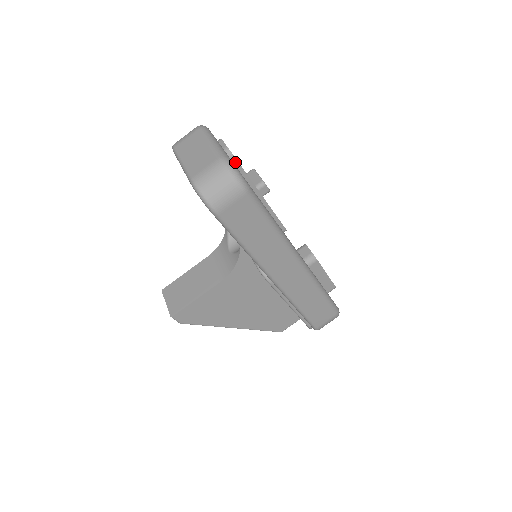
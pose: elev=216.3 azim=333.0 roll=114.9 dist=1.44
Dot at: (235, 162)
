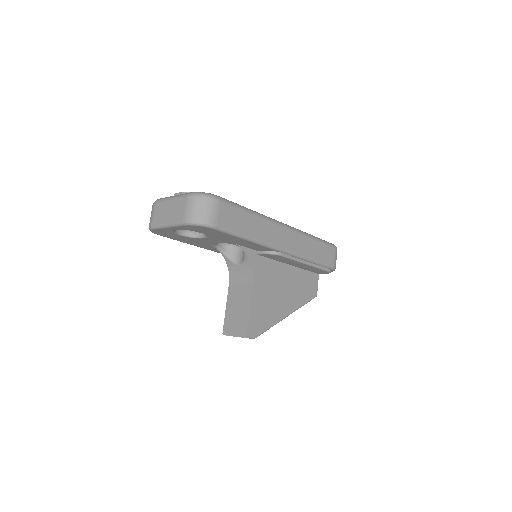
Dot at: occluded
